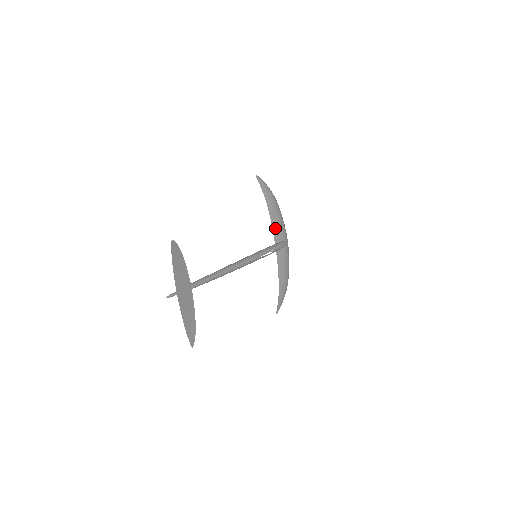
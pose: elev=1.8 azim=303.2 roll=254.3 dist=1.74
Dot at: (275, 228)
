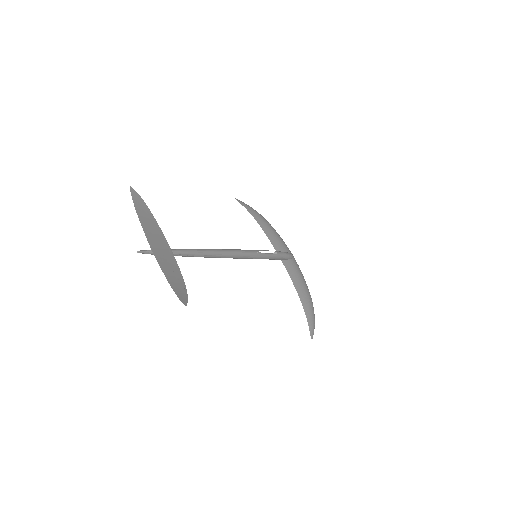
Dot at: (273, 240)
